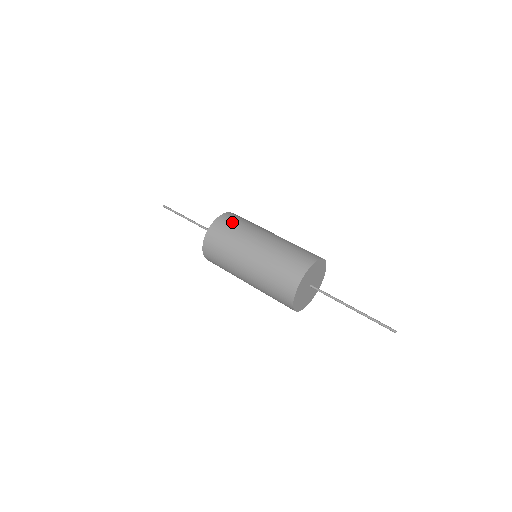
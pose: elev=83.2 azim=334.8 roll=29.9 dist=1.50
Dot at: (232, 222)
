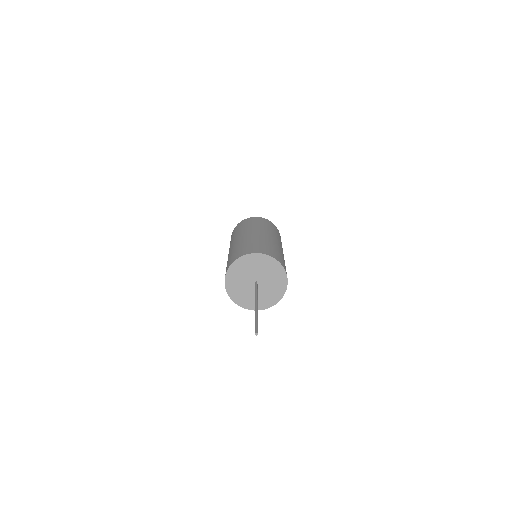
Dot at: (255, 221)
